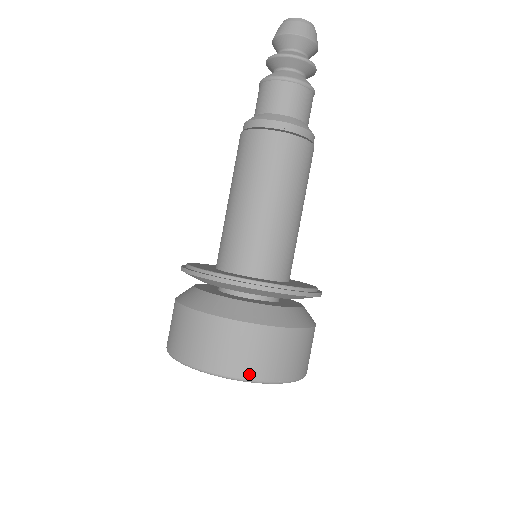
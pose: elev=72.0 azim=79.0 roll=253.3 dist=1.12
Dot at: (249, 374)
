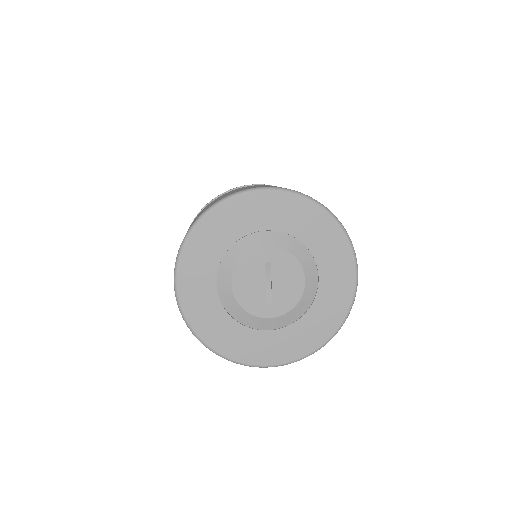
Dot at: (251, 188)
